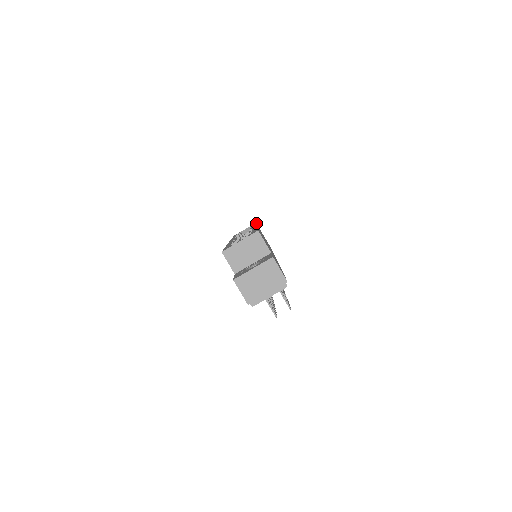
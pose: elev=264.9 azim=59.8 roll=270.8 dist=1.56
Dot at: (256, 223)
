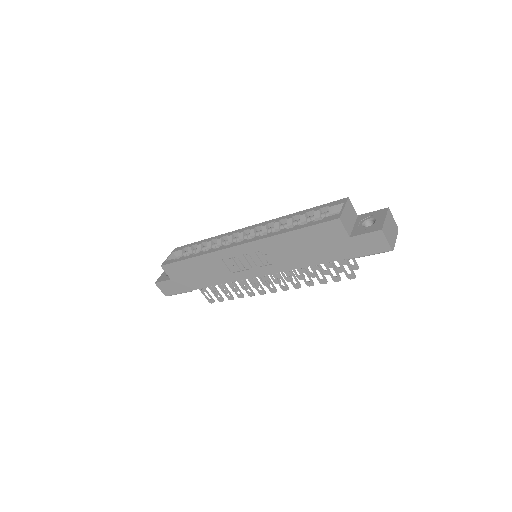
Dot at: (181, 246)
